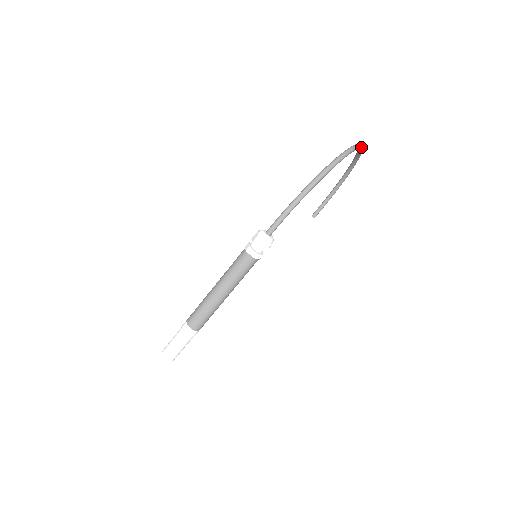
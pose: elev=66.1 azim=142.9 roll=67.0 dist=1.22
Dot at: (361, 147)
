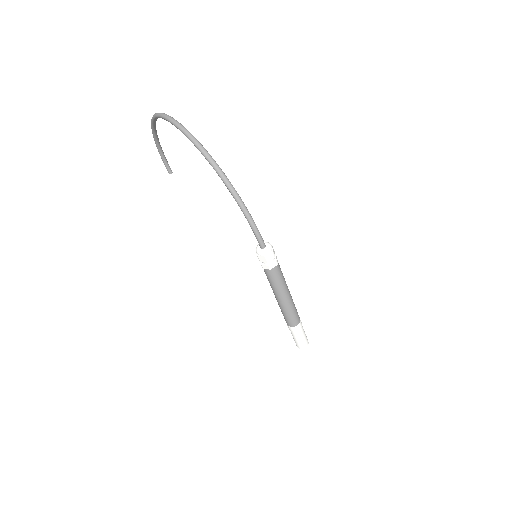
Dot at: (173, 119)
